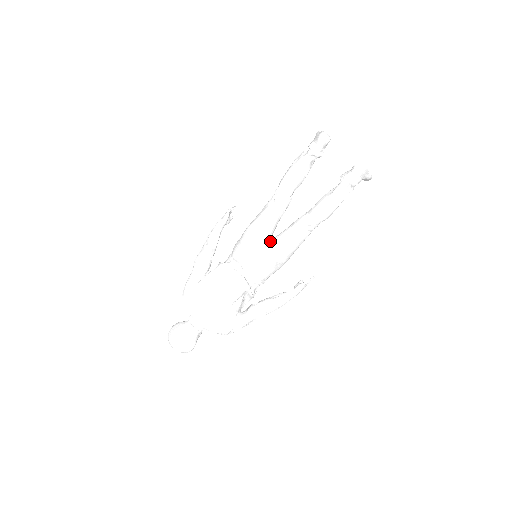
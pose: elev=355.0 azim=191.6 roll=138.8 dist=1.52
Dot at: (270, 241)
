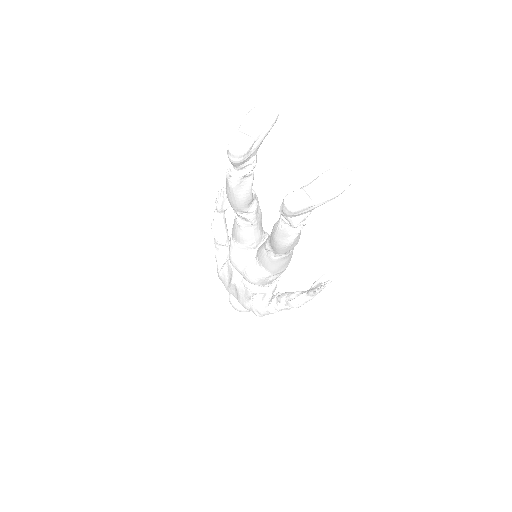
Dot at: occluded
